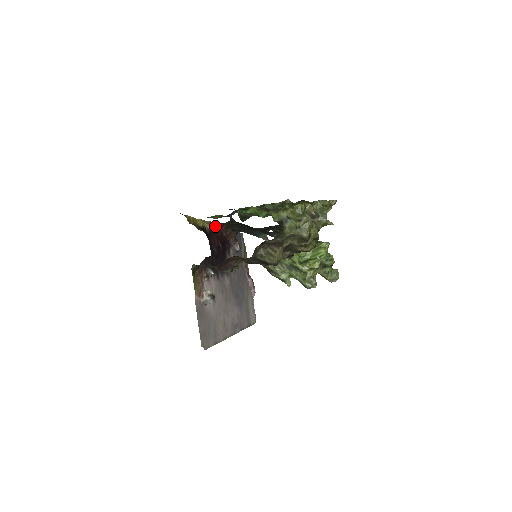
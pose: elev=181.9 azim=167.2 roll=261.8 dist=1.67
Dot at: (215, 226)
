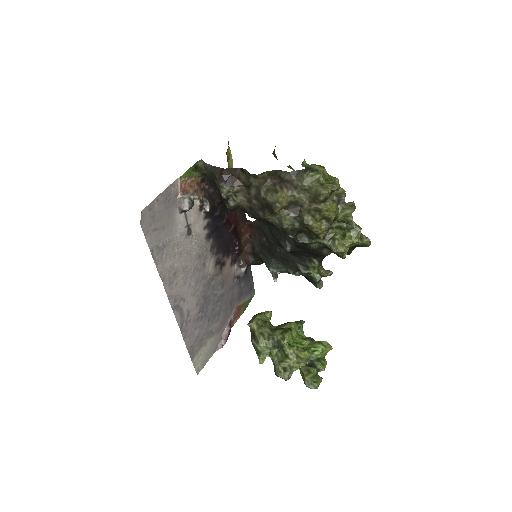
Dot at: (242, 212)
